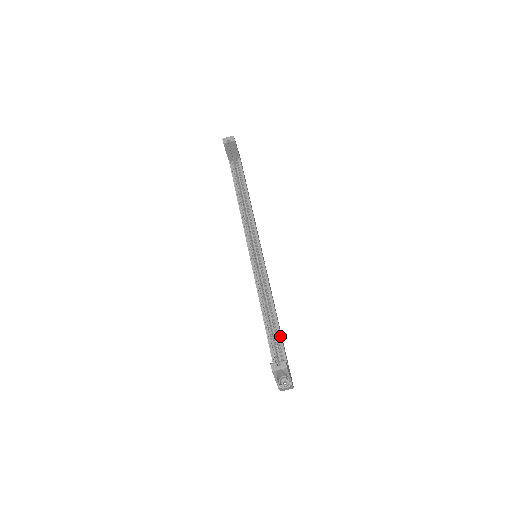
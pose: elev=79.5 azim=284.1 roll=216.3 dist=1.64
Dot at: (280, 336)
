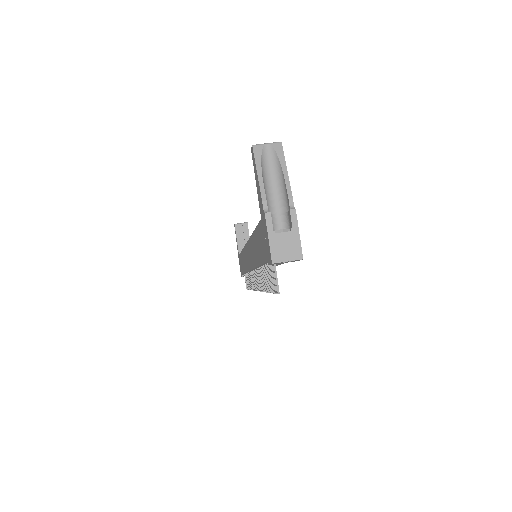
Dot at: occluded
